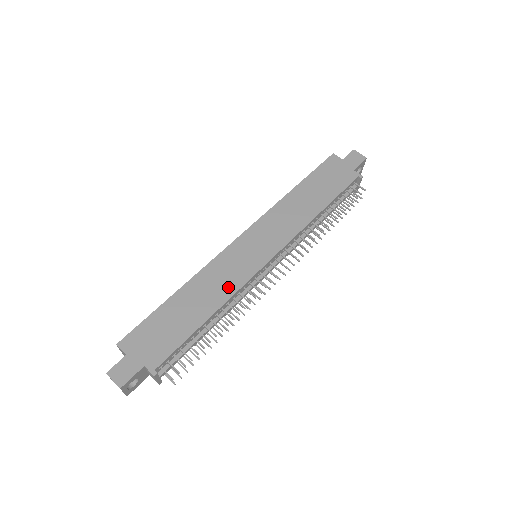
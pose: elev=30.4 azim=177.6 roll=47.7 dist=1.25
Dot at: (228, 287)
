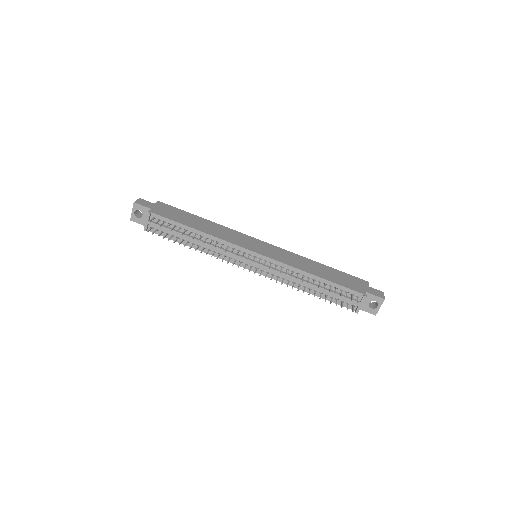
Dot at: (223, 236)
